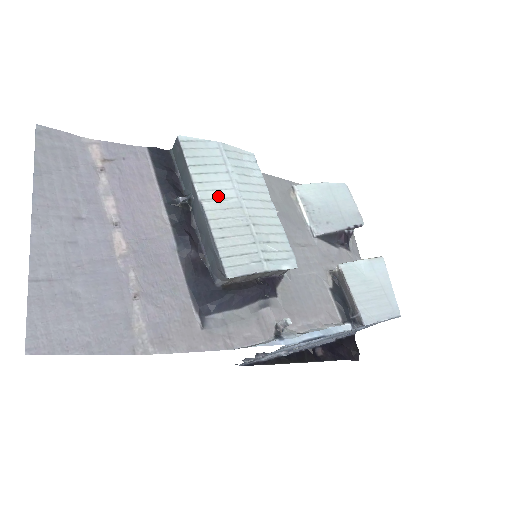
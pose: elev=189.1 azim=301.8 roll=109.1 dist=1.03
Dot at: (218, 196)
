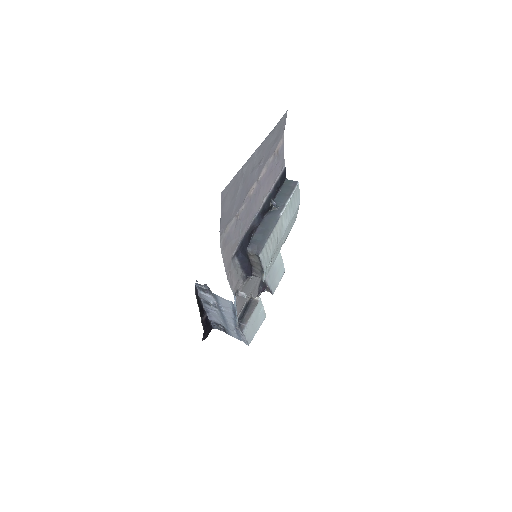
Dot at: (283, 222)
